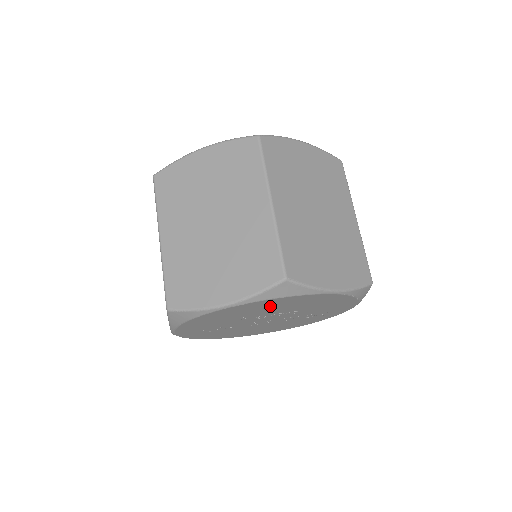
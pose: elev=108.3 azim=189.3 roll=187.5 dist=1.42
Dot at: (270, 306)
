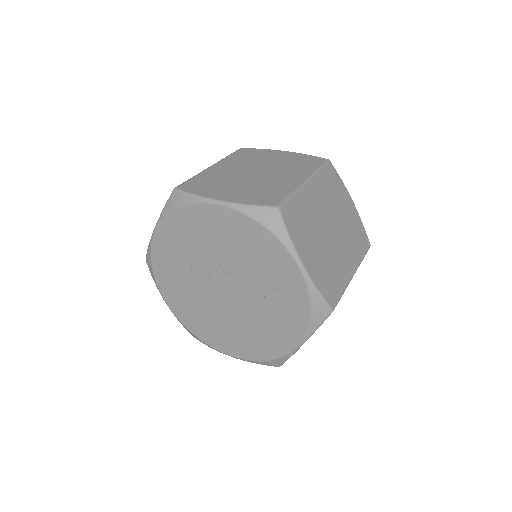
Dot at: (188, 236)
